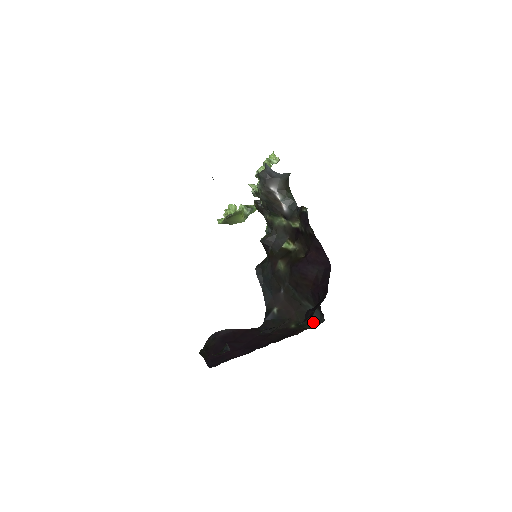
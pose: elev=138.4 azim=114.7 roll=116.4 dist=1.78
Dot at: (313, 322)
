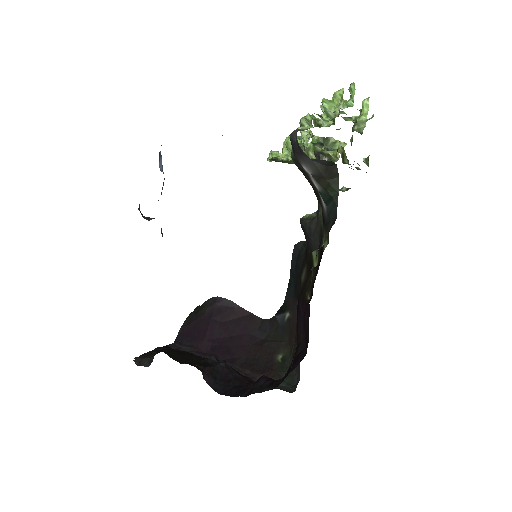
Dot at: (293, 376)
